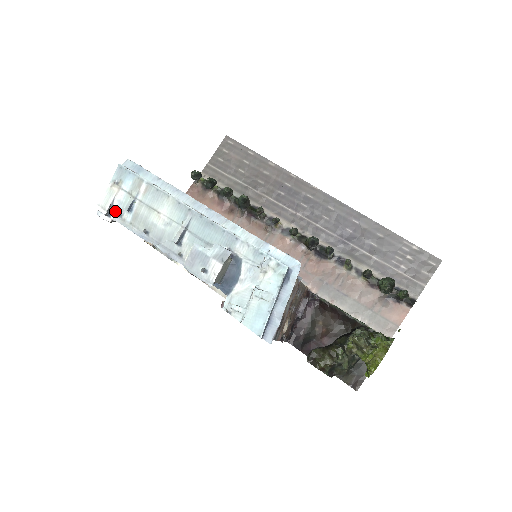
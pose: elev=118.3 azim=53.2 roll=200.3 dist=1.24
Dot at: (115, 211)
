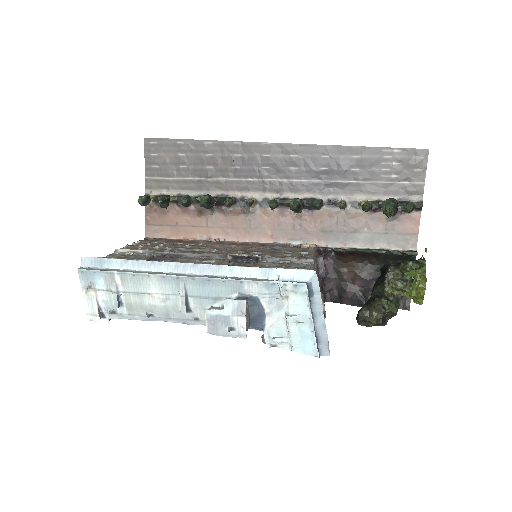
Dot at: (106, 311)
